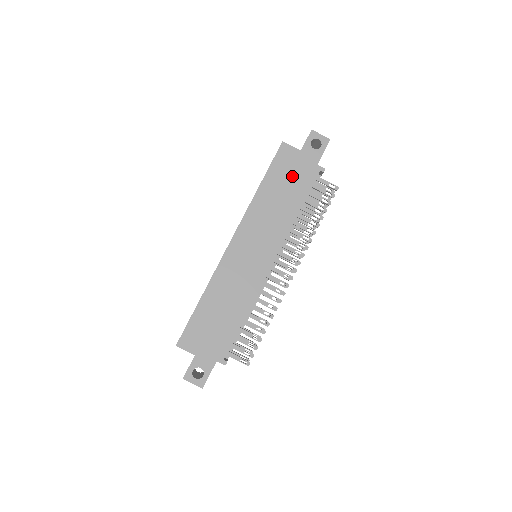
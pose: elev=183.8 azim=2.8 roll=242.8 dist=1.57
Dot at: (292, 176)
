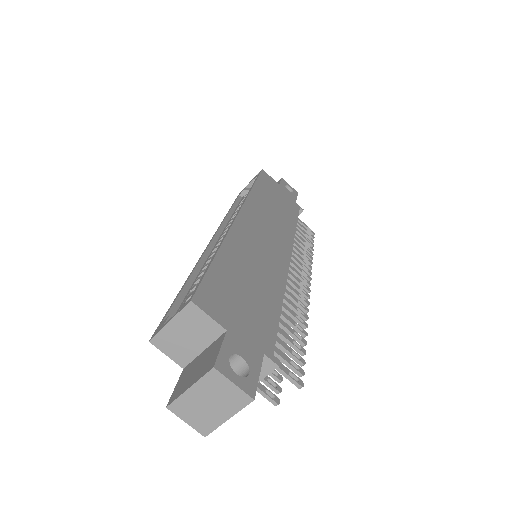
Dot at: (279, 197)
